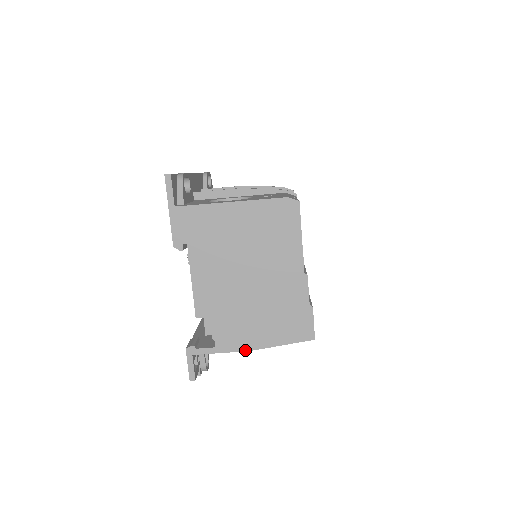
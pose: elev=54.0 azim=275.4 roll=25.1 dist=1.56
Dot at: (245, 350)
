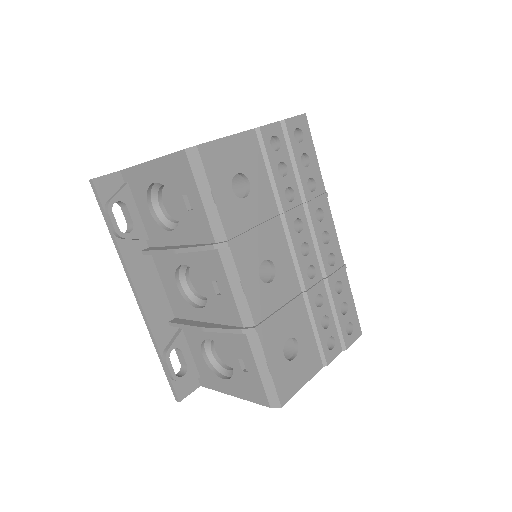
Dot at: occluded
